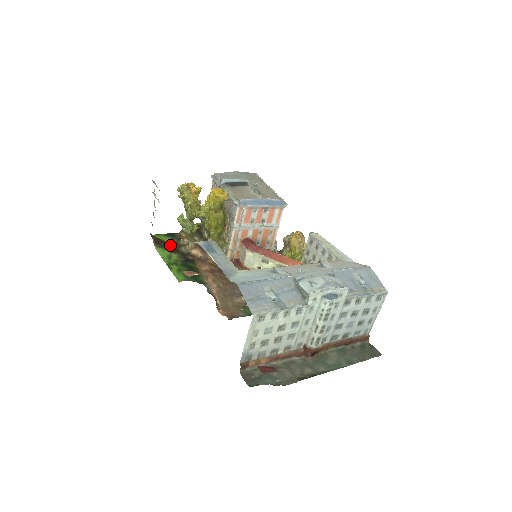
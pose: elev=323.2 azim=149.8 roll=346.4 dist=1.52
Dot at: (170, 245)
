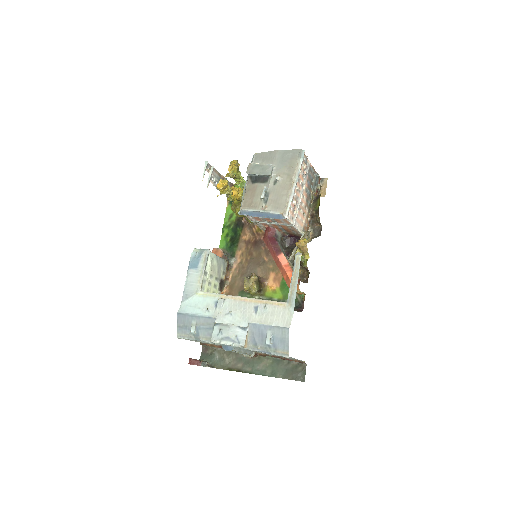
Dot at: occluded
